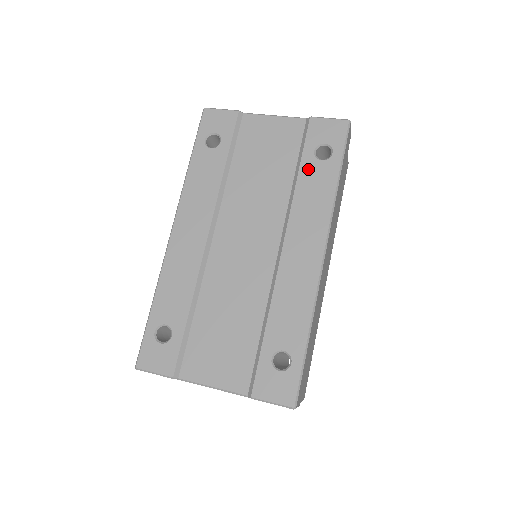
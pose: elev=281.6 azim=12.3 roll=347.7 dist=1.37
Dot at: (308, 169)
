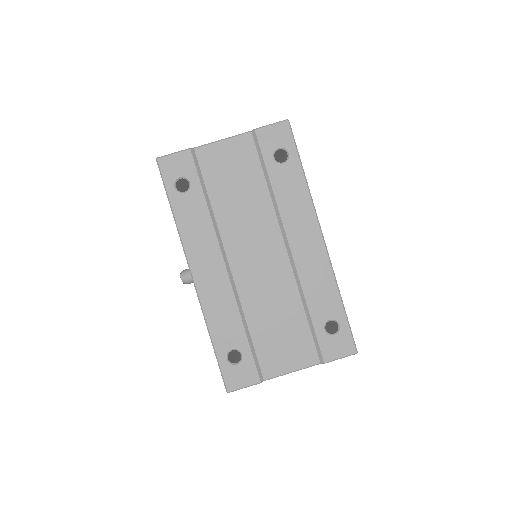
Dot at: (276, 175)
